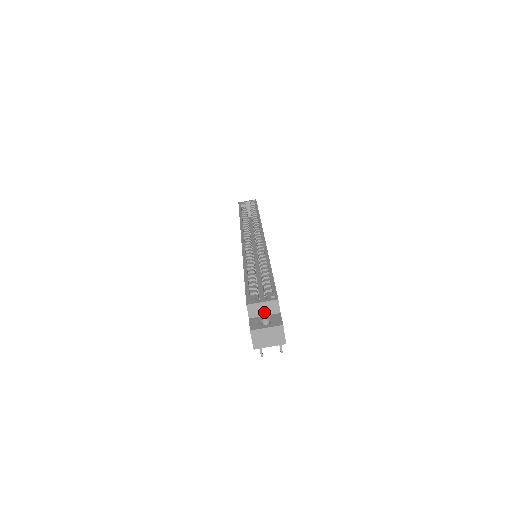
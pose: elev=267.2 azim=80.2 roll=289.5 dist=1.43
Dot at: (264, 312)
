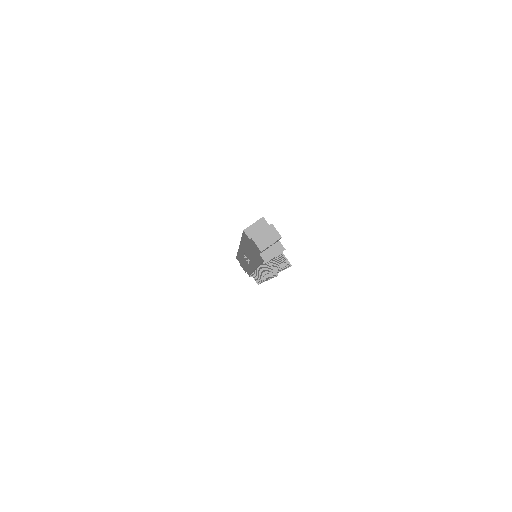
Dot at: (258, 231)
